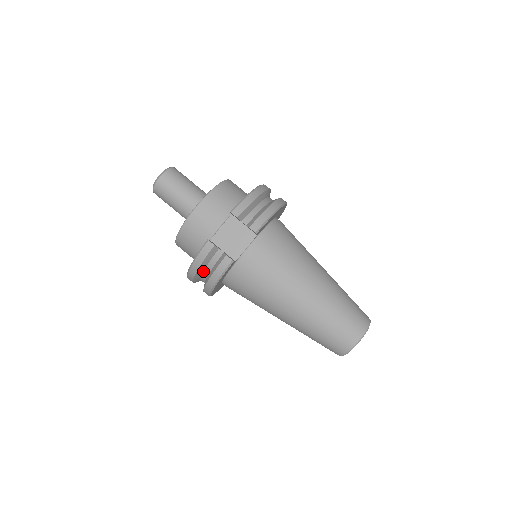
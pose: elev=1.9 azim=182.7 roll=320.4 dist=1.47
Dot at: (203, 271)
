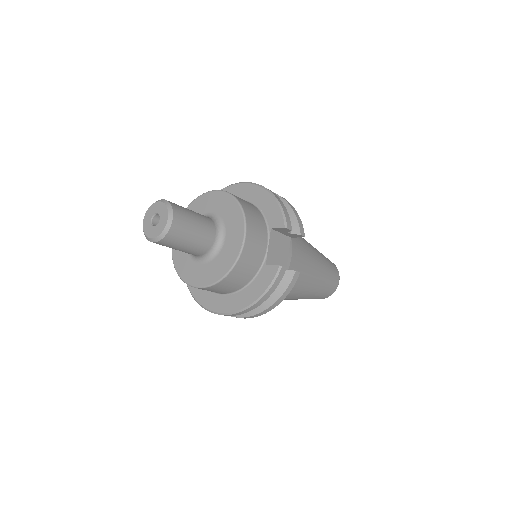
Dot at: occluded
